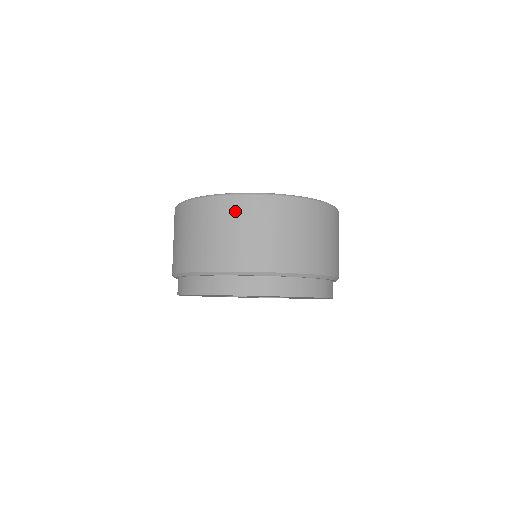
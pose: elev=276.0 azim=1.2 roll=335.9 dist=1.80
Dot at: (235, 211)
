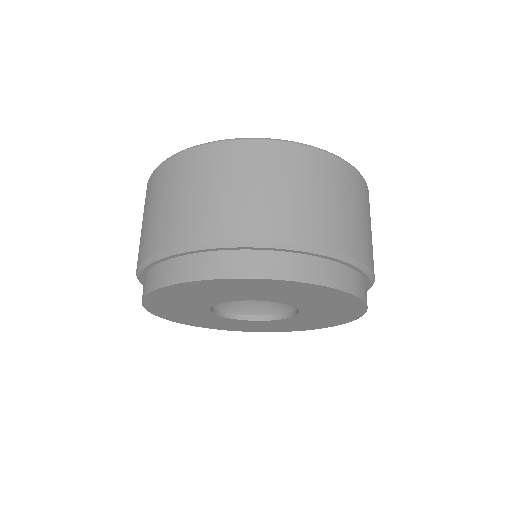
Dot at: (344, 179)
